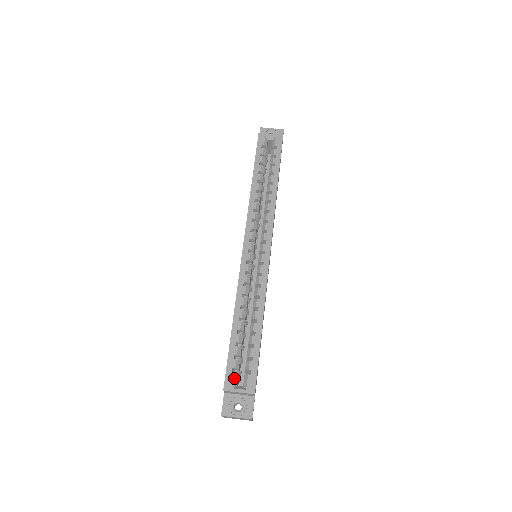
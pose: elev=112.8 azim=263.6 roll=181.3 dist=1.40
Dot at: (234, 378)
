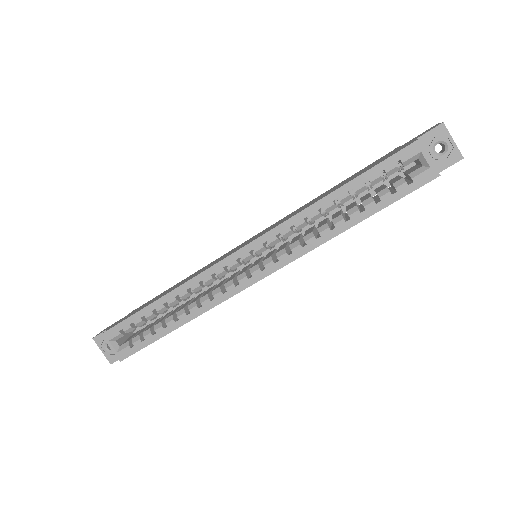
Dot at: (117, 336)
